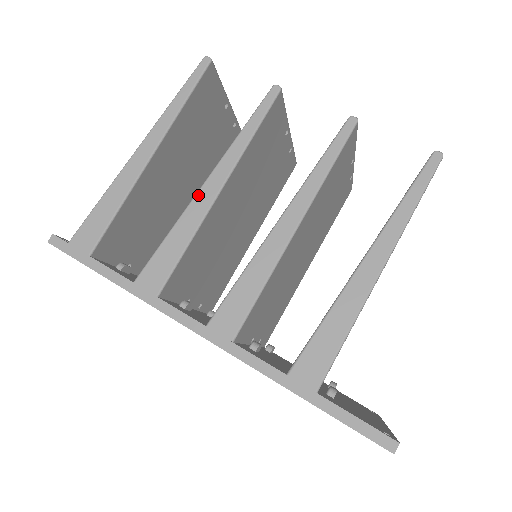
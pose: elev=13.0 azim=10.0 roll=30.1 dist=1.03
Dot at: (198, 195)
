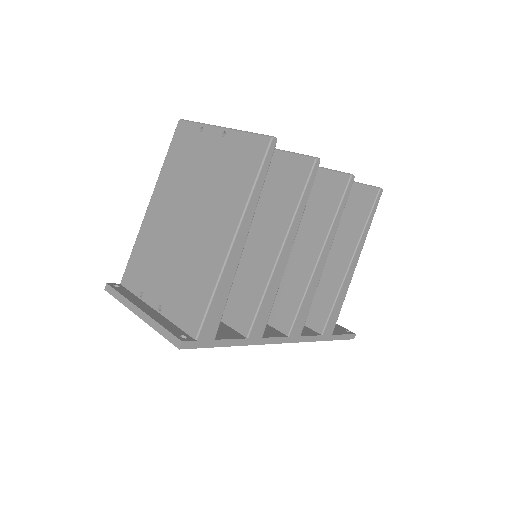
Dot at: (279, 262)
